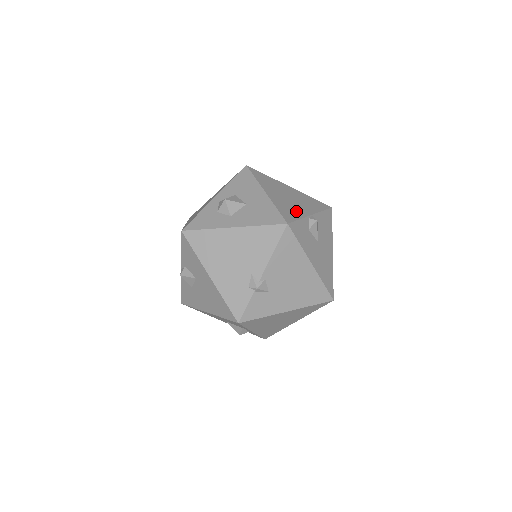
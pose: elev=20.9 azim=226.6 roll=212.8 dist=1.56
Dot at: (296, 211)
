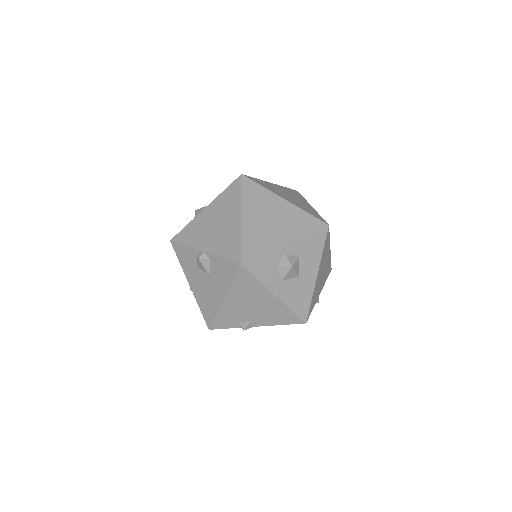
Dot at: occluded
